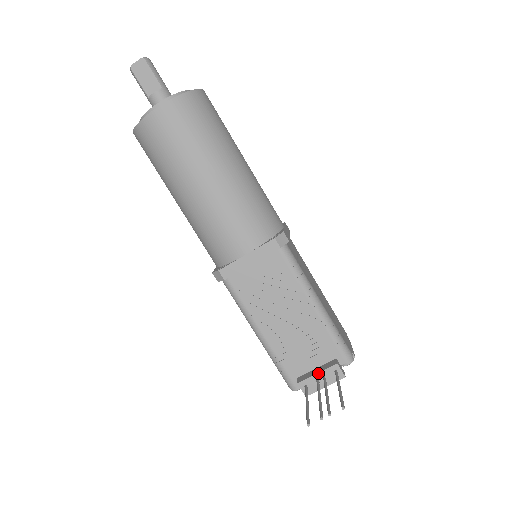
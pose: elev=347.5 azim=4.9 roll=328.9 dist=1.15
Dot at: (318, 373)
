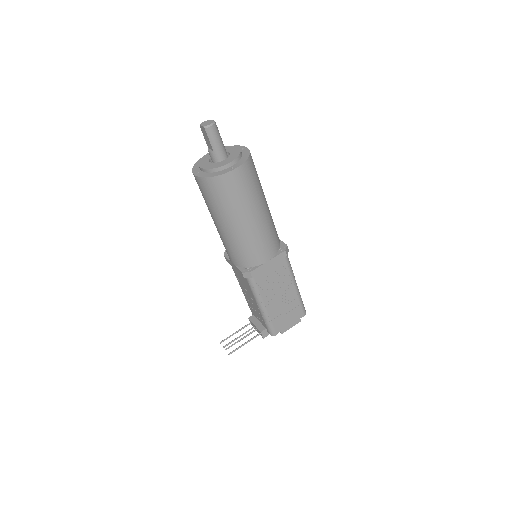
Dot at: (254, 325)
